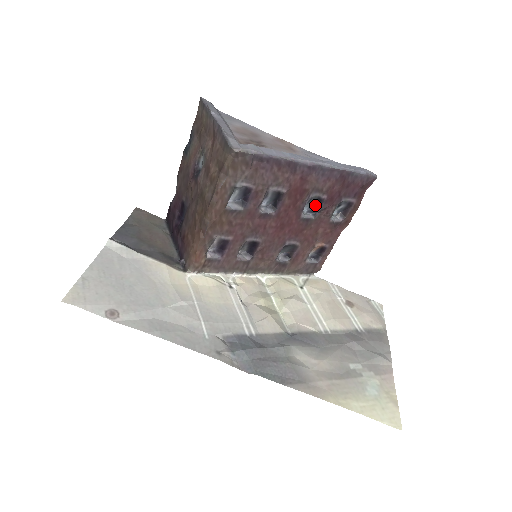
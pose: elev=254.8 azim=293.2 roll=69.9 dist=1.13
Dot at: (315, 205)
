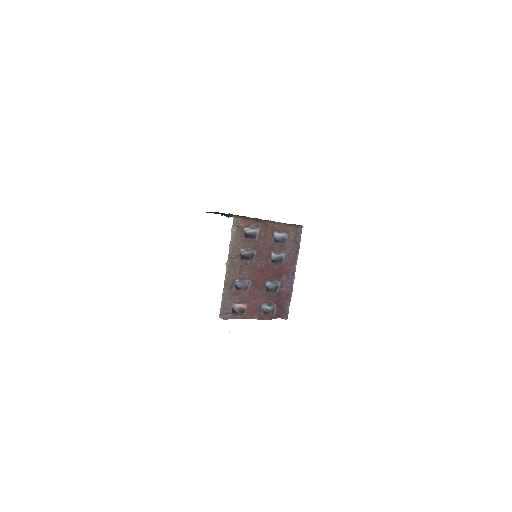
Dot at: (271, 288)
